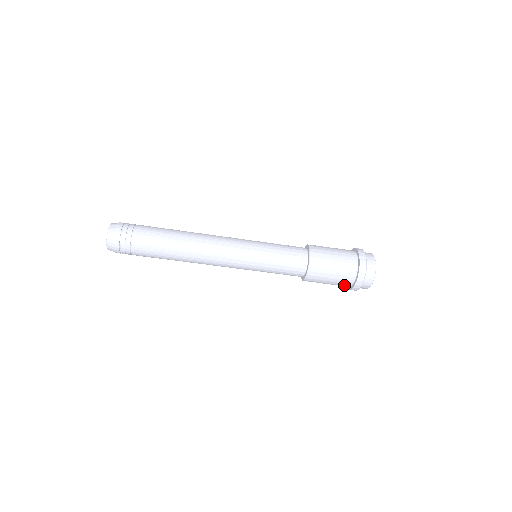
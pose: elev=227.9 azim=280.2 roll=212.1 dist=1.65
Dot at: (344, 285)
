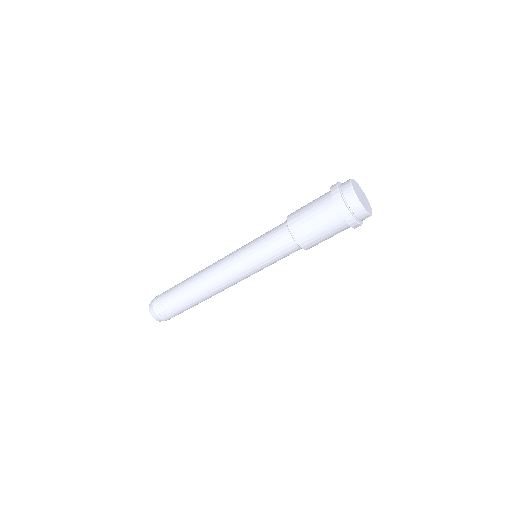
Dot at: (335, 220)
